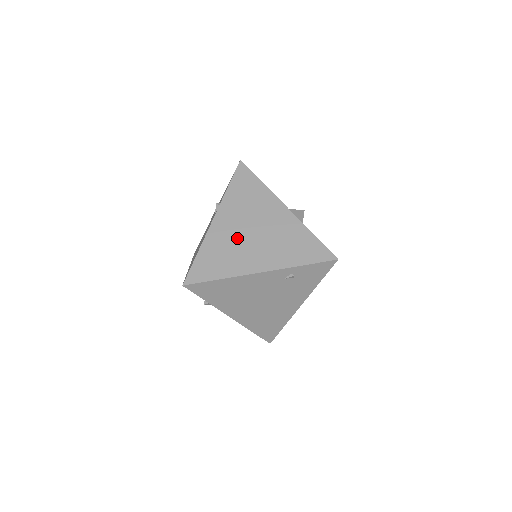
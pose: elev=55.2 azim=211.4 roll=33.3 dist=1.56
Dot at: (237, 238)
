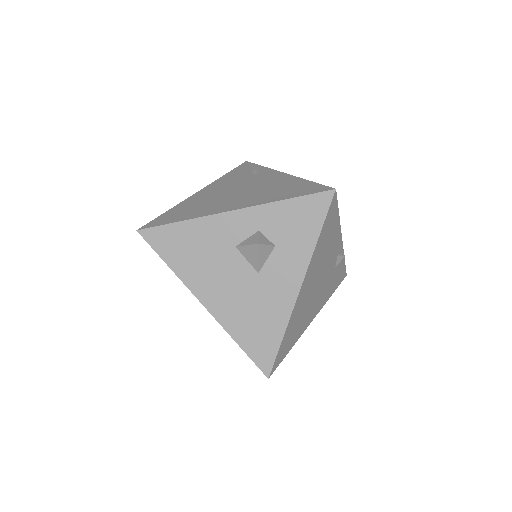
Dot at: occluded
